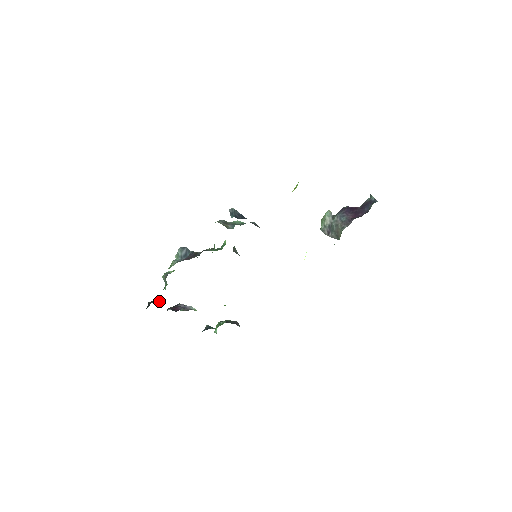
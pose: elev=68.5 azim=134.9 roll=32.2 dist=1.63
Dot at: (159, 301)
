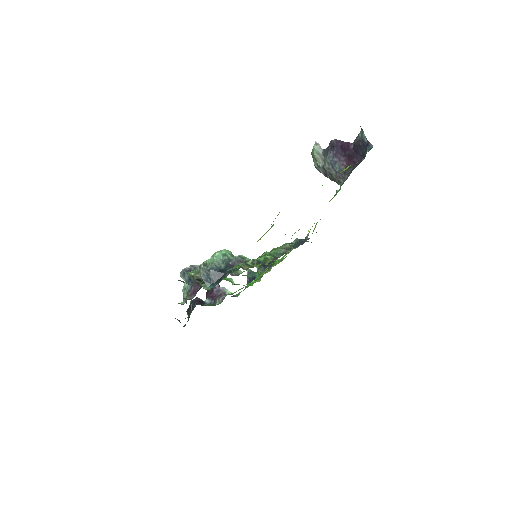
Dot at: (194, 304)
